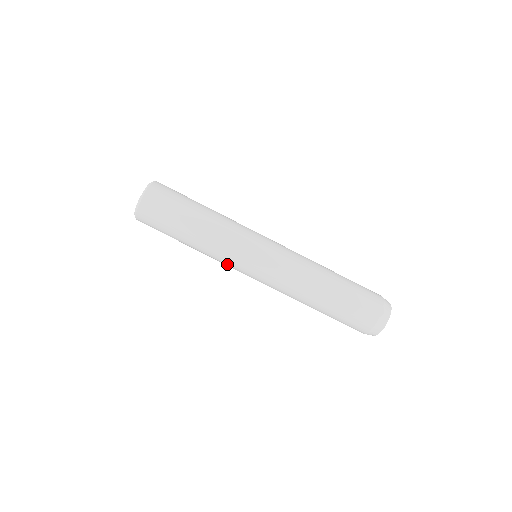
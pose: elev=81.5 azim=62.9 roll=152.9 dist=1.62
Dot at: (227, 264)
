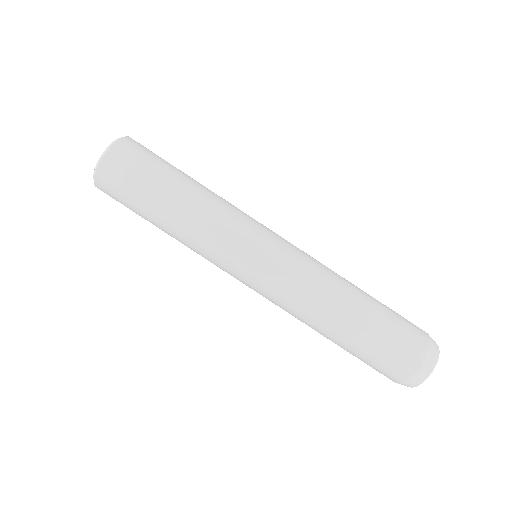
Dot at: occluded
